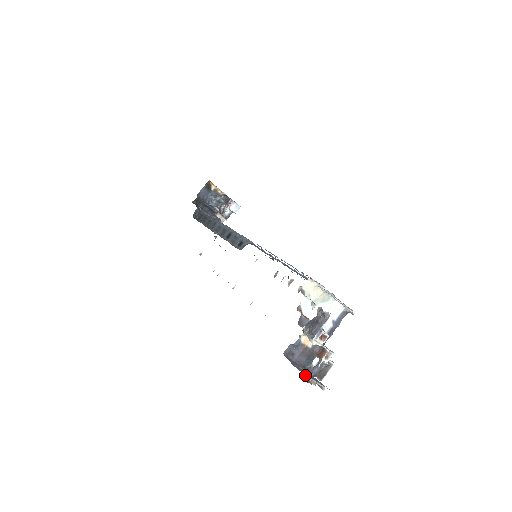
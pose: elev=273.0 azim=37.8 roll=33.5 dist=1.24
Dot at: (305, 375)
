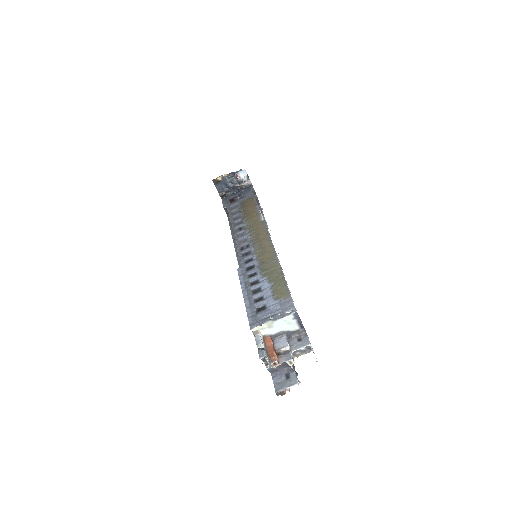
Dot at: (279, 391)
